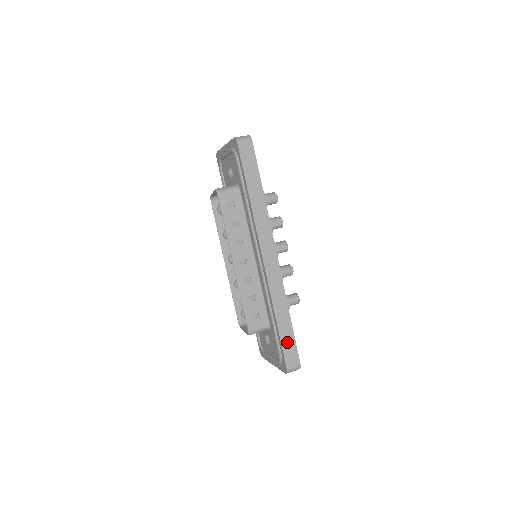
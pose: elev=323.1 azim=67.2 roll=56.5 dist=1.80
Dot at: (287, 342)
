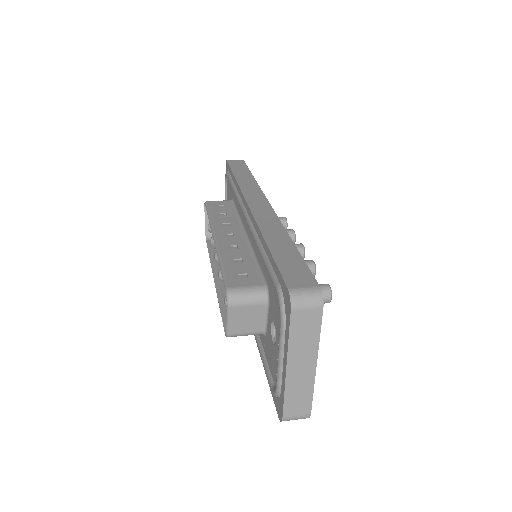
Dot at: (287, 262)
